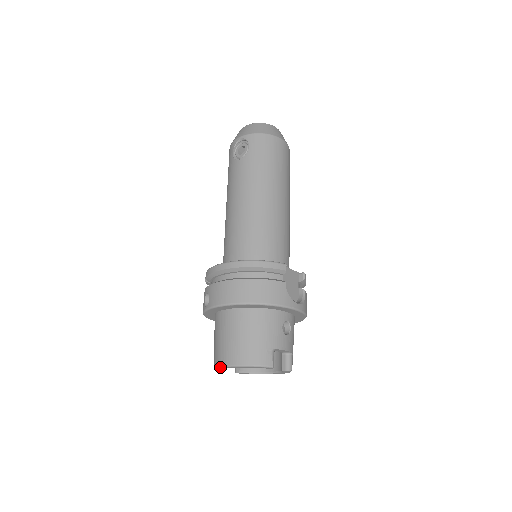
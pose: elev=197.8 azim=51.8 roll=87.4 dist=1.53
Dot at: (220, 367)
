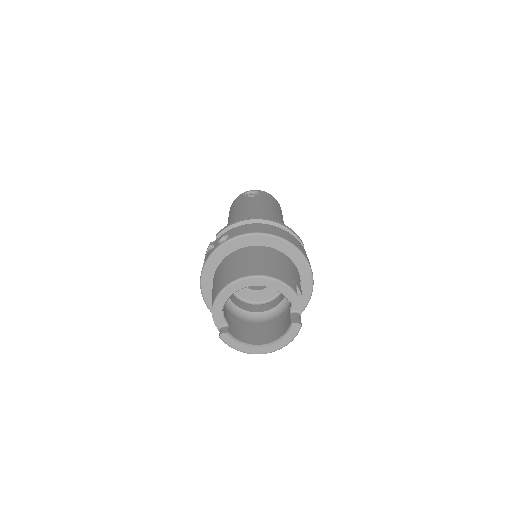
Dot at: (237, 280)
